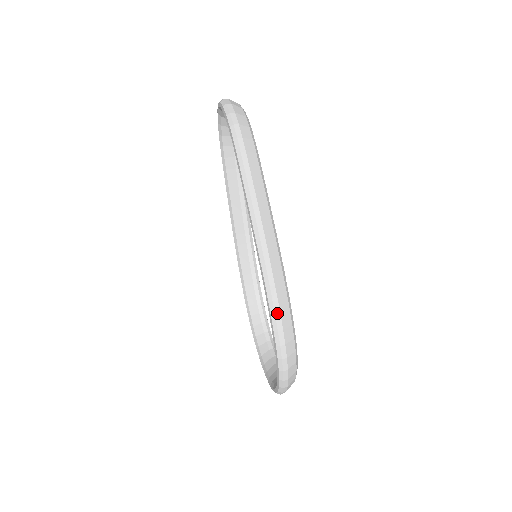
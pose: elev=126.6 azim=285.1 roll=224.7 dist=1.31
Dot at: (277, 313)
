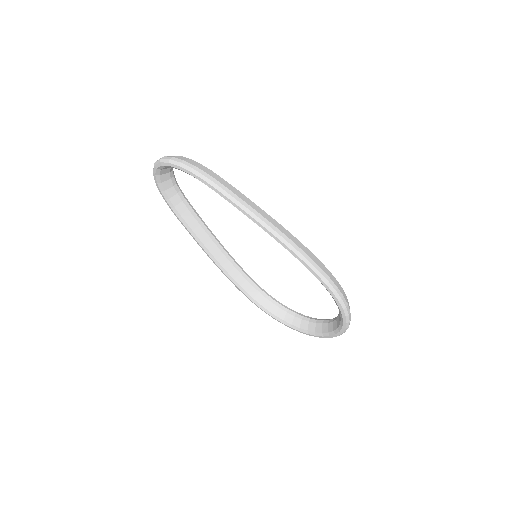
Dot at: (320, 270)
